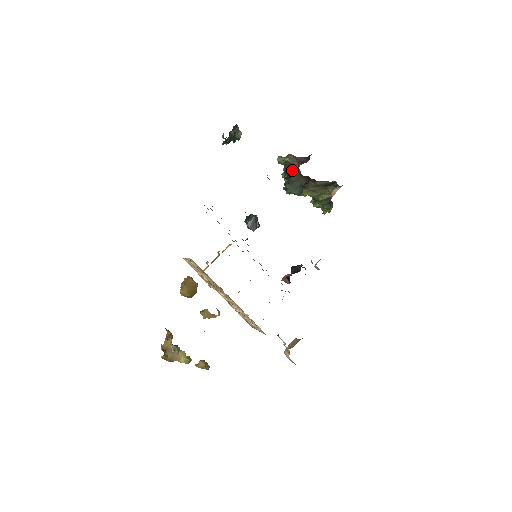
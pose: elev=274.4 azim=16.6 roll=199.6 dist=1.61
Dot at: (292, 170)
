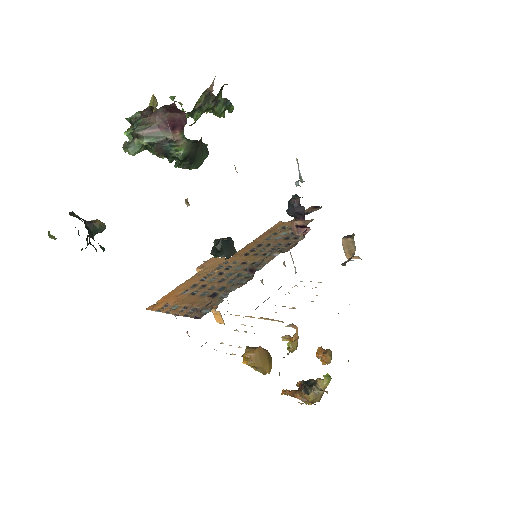
Dot at: (180, 150)
